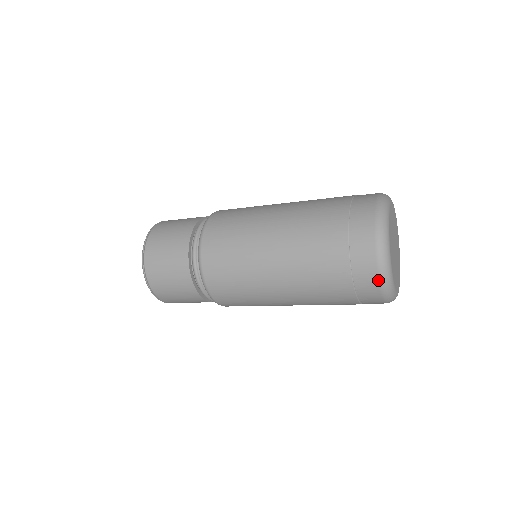
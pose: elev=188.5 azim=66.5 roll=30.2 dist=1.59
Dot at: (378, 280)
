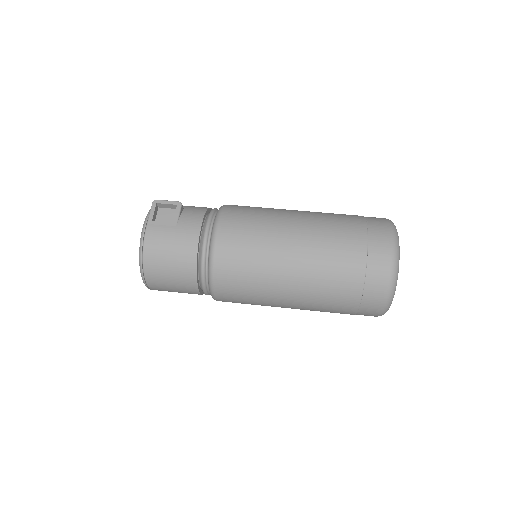
Dot at: occluded
